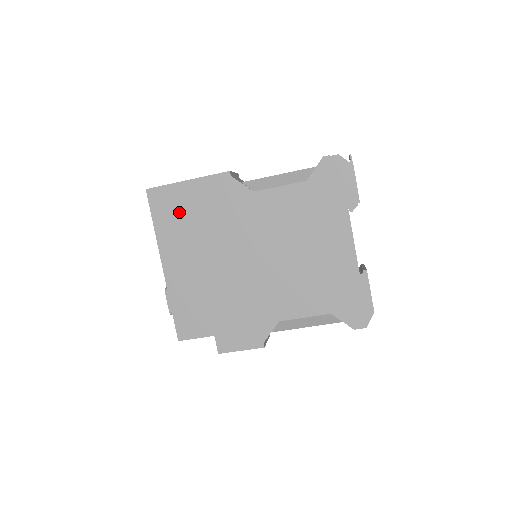
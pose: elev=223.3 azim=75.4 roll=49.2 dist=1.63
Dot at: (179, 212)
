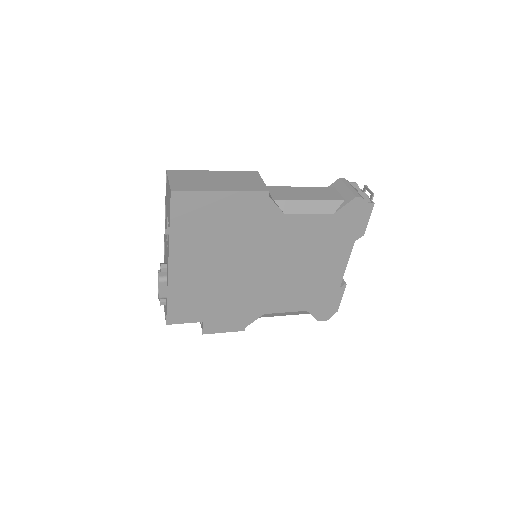
Dot at: (203, 219)
